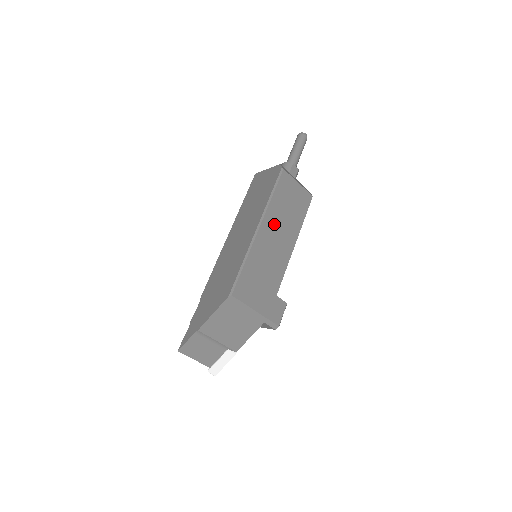
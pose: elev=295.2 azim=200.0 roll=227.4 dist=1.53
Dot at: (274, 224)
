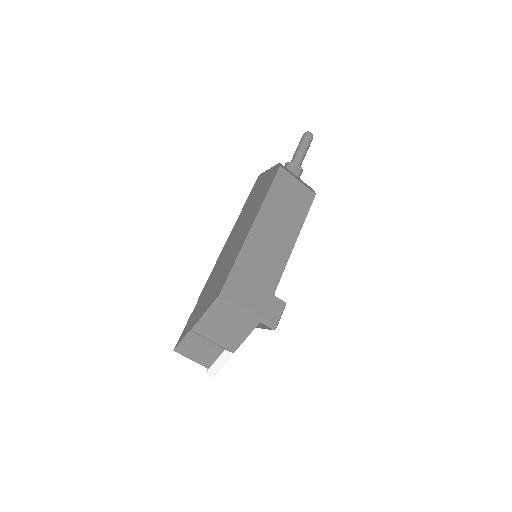
Dot at: (271, 222)
